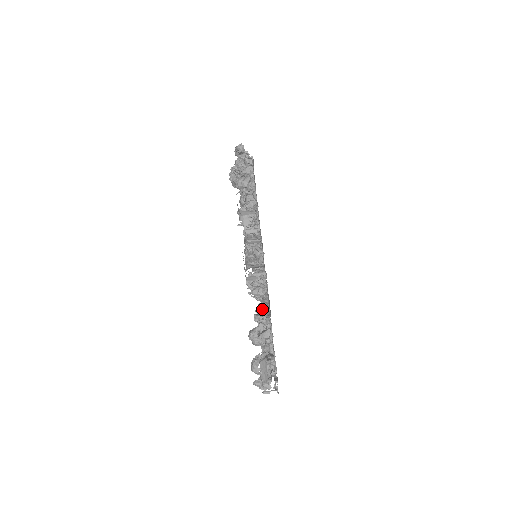
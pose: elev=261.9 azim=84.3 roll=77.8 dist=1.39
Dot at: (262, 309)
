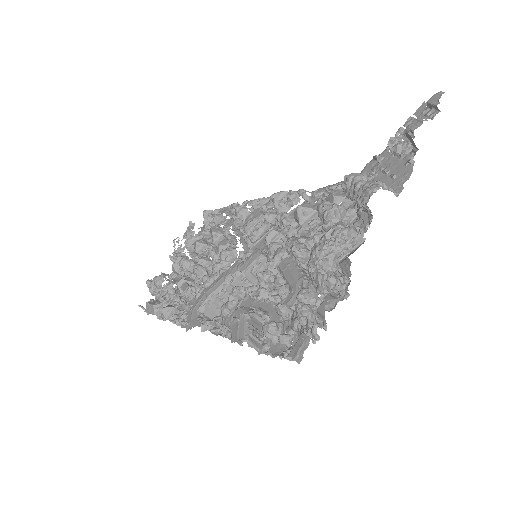
Dot at: (195, 293)
